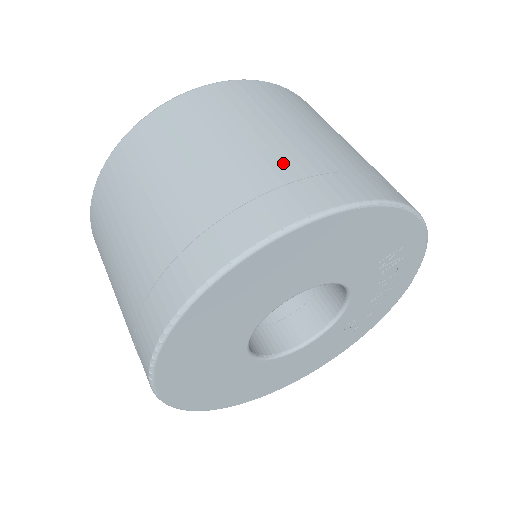
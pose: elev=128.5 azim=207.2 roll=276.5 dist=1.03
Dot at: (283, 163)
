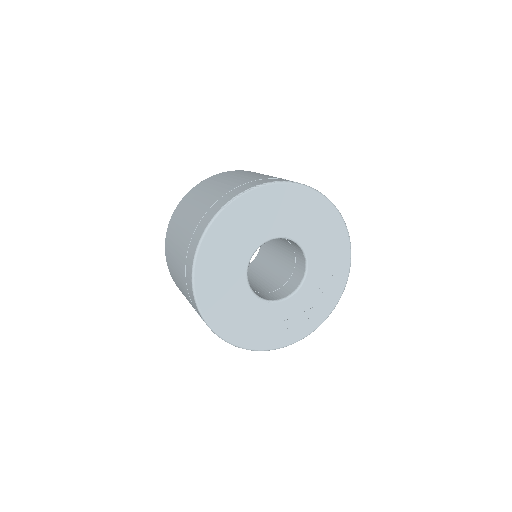
Dot at: occluded
